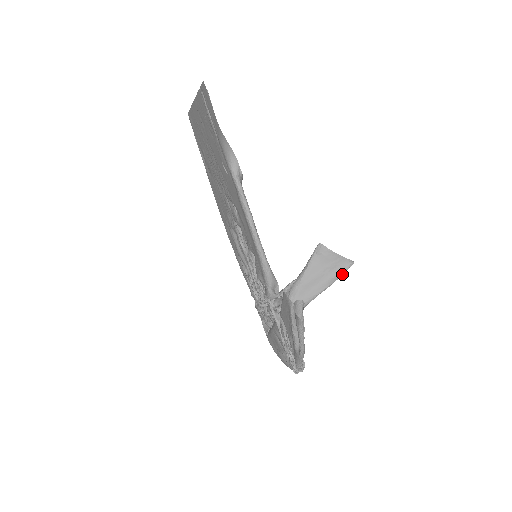
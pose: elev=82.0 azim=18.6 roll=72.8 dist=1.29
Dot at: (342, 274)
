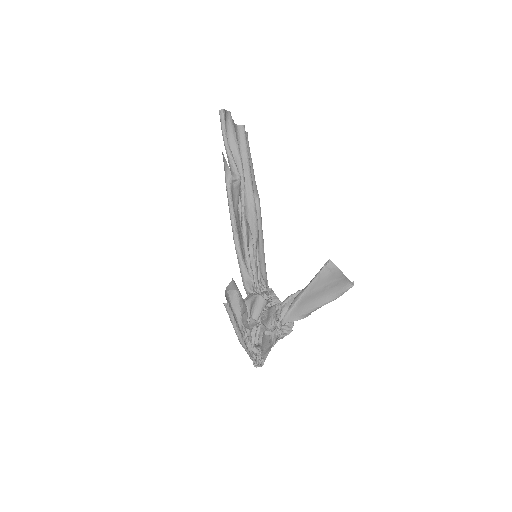
Dot at: (342, 293)
